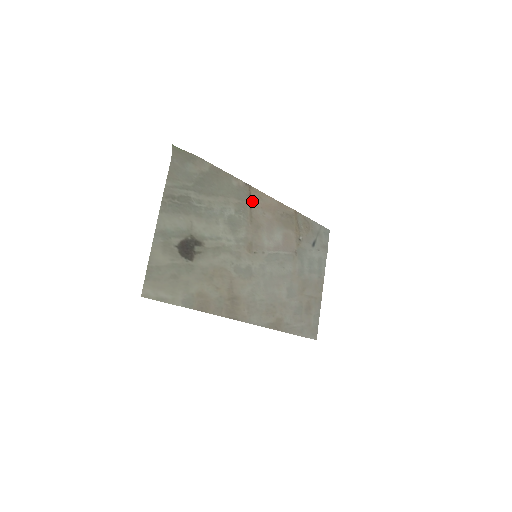
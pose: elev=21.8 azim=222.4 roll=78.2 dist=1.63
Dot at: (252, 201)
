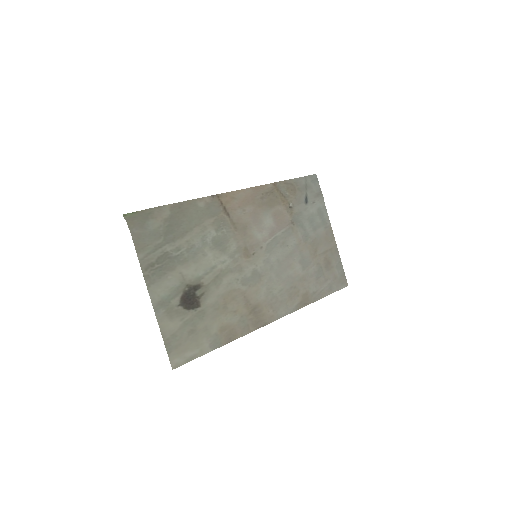
Dot at: (227, 208)
